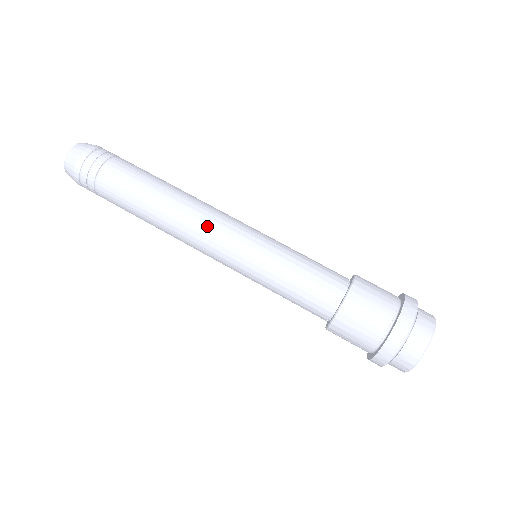
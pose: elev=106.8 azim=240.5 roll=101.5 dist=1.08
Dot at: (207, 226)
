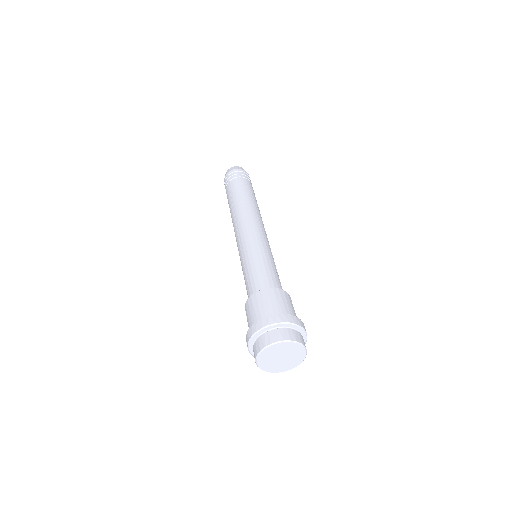
Dot at: (259, 222)
